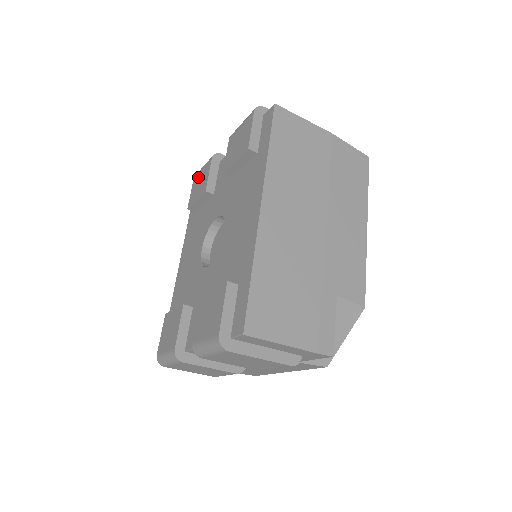
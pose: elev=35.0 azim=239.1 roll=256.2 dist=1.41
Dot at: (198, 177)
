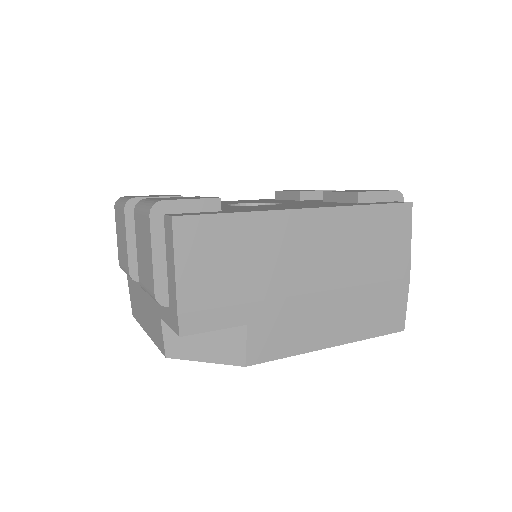
Dot at: occluded
